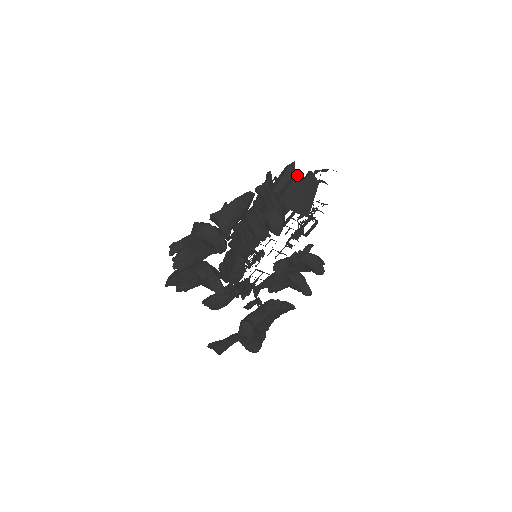
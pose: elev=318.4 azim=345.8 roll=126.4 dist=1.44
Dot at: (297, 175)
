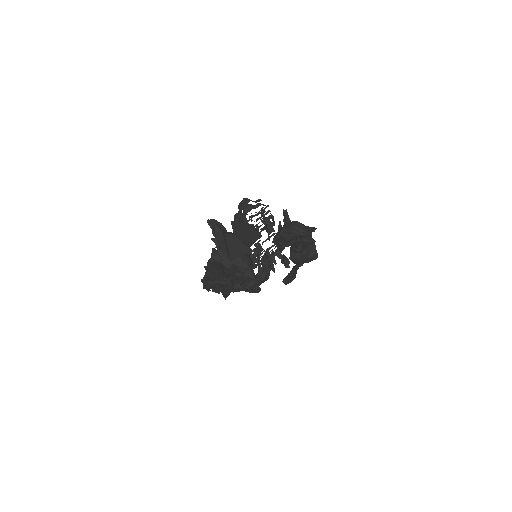
Dot at: (226, 237)
